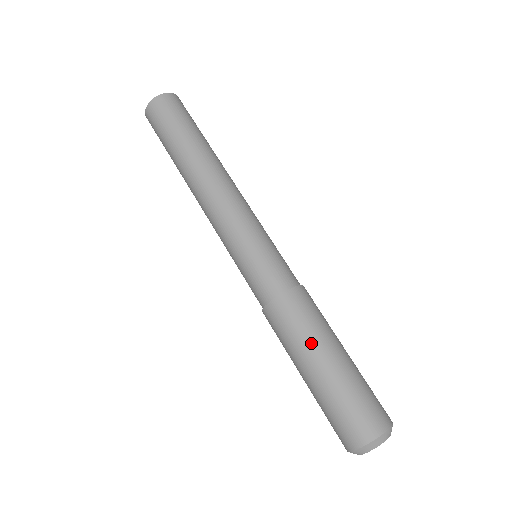
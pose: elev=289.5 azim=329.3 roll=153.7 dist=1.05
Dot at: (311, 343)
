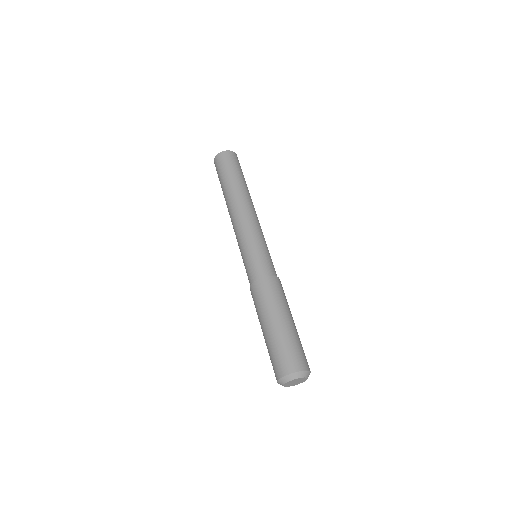
Dot at: (283, 307)
